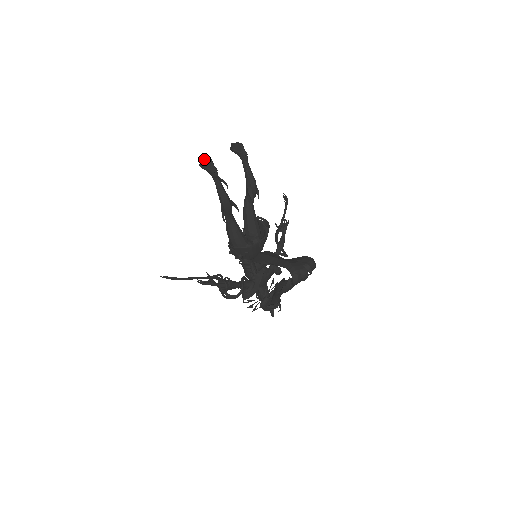
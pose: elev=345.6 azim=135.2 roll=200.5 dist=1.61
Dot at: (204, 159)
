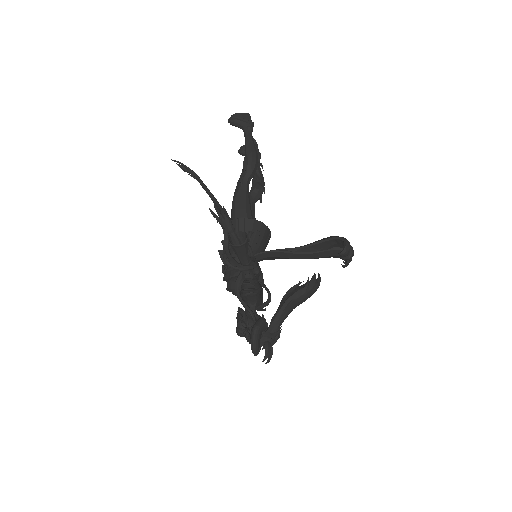
Dot at: (237, 116)
